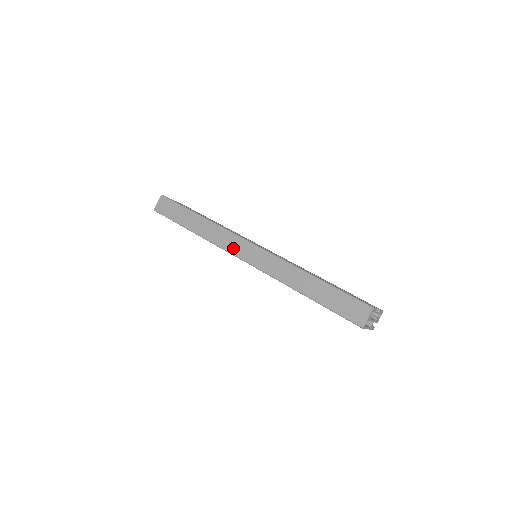
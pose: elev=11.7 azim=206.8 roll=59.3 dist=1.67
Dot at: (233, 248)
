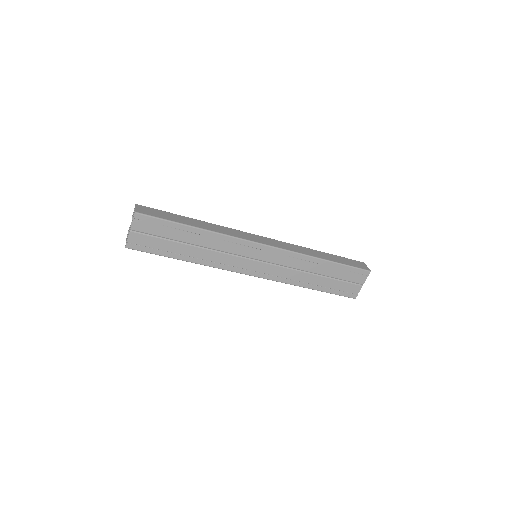
Dot at: (249, 238)
